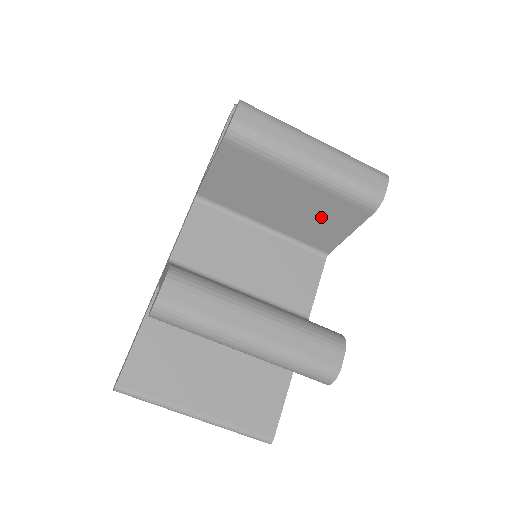
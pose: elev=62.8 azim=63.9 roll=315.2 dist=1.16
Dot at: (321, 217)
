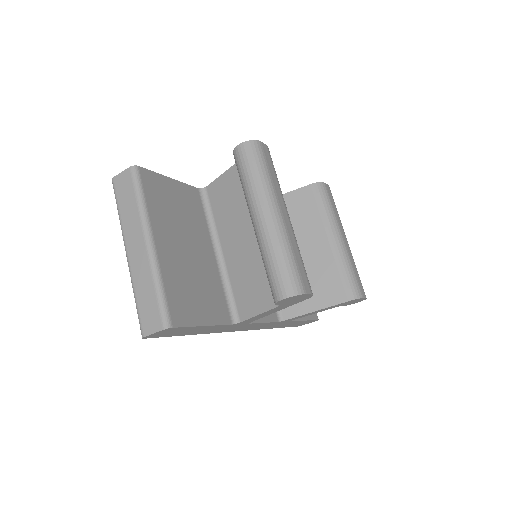
Dot at: (311, 281)
